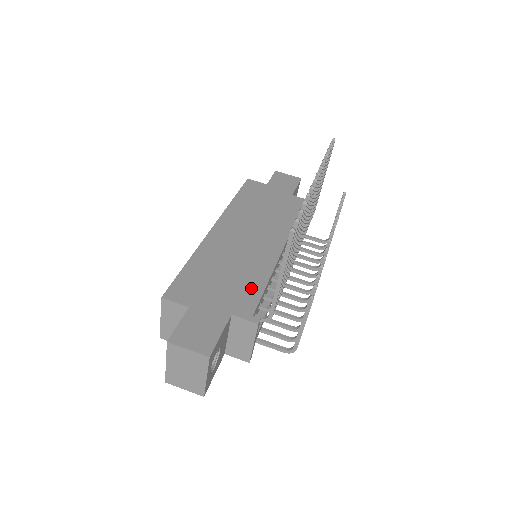
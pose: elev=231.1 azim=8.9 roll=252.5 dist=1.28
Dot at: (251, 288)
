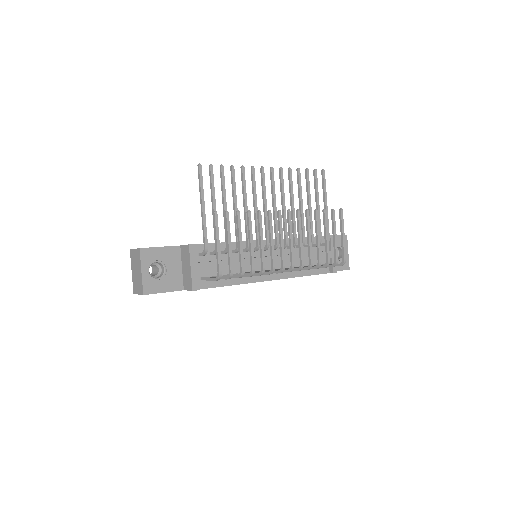
Dot at: occluded
